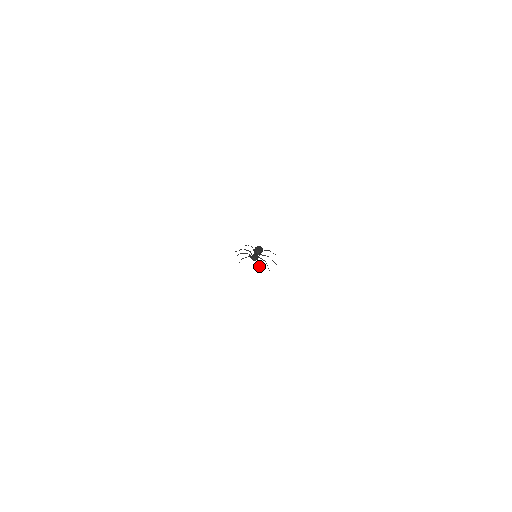
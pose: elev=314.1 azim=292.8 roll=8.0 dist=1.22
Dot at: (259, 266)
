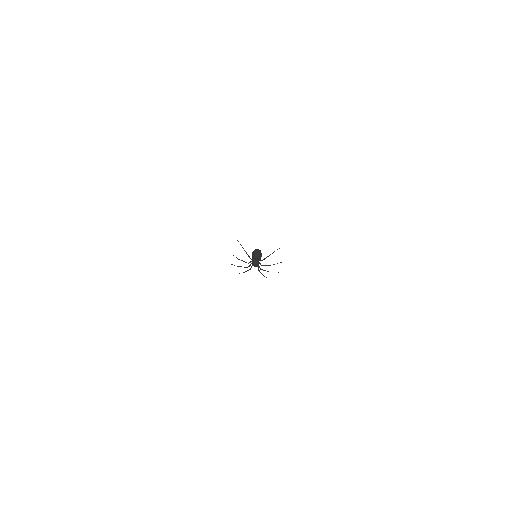
Dot at: occluded
